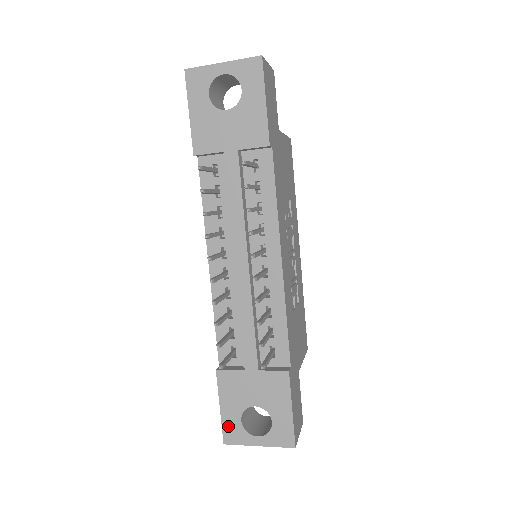
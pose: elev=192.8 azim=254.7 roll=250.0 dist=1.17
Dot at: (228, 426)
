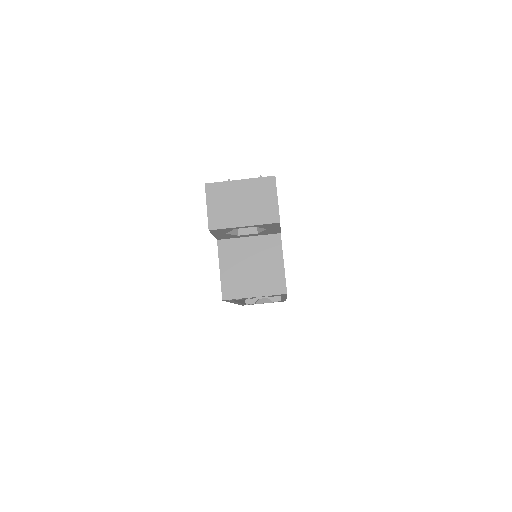
Dot at: occluded
